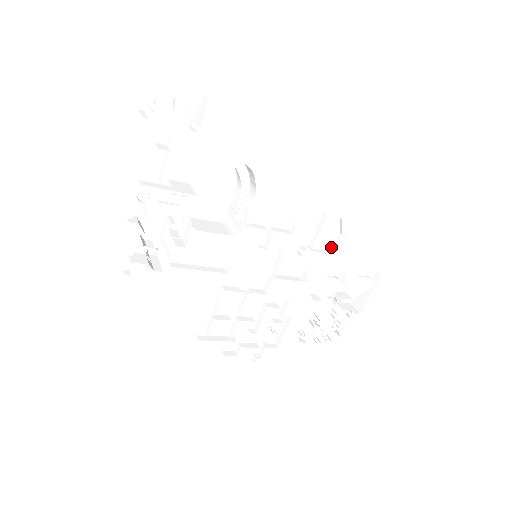
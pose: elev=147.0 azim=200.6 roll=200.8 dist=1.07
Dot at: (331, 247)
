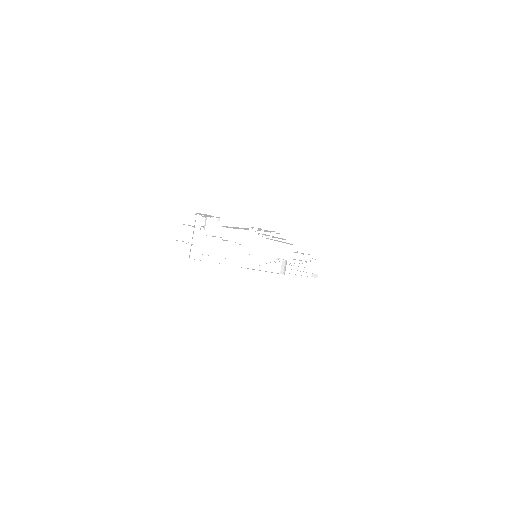
Dot at: (300, 274)
